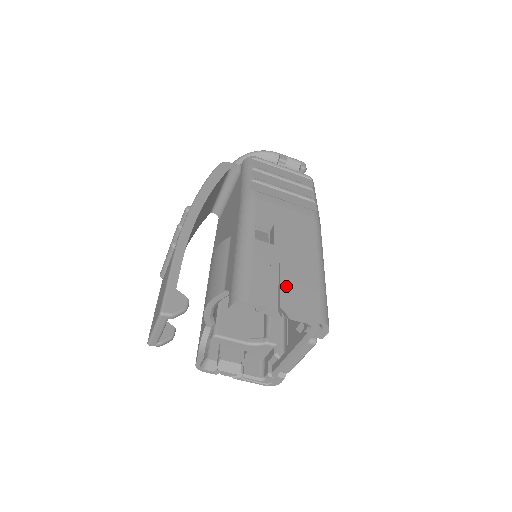
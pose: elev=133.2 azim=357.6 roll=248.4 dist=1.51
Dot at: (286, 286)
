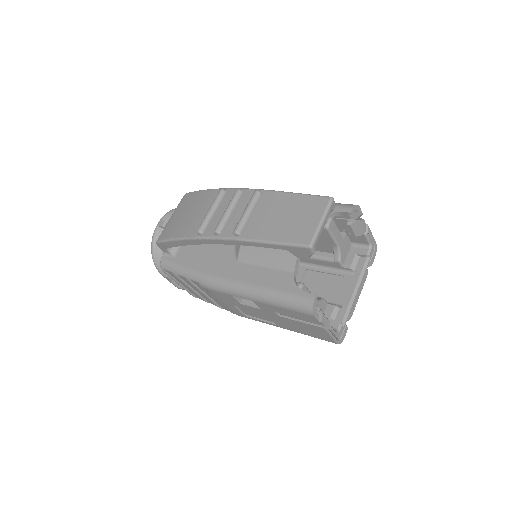
Dot at: occluded
